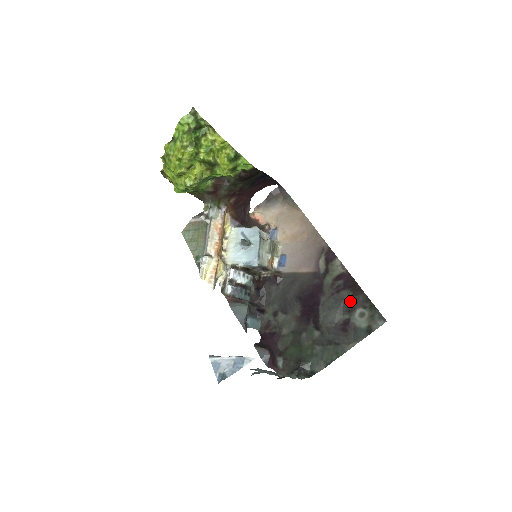
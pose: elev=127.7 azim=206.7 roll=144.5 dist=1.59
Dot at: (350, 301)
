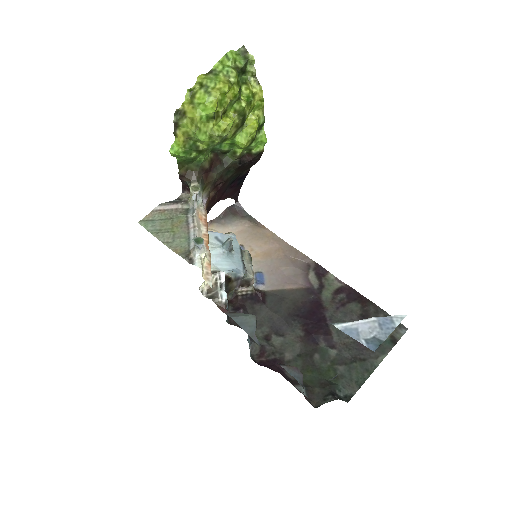
Dot at: (361, 313)
